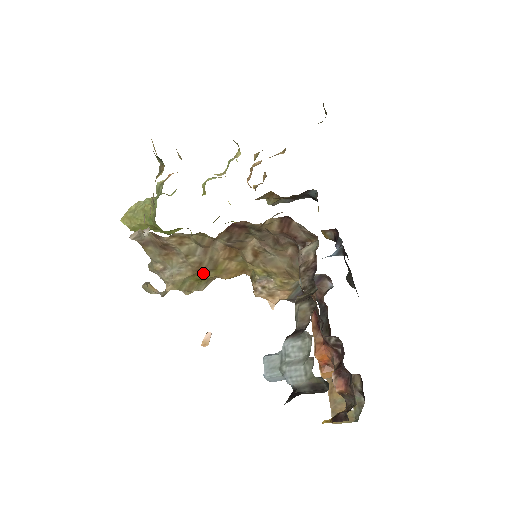
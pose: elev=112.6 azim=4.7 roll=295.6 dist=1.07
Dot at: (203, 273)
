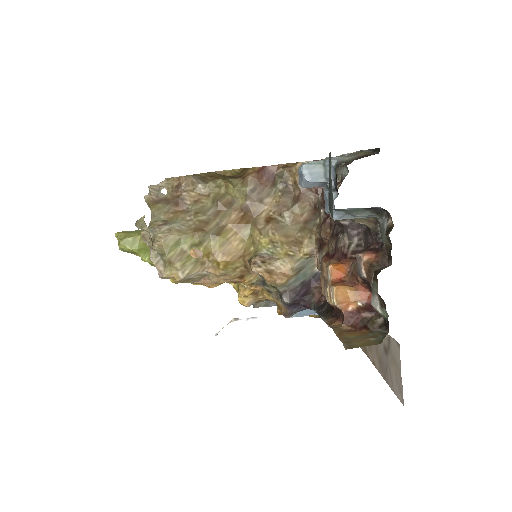
Dot at: (203, 237)
